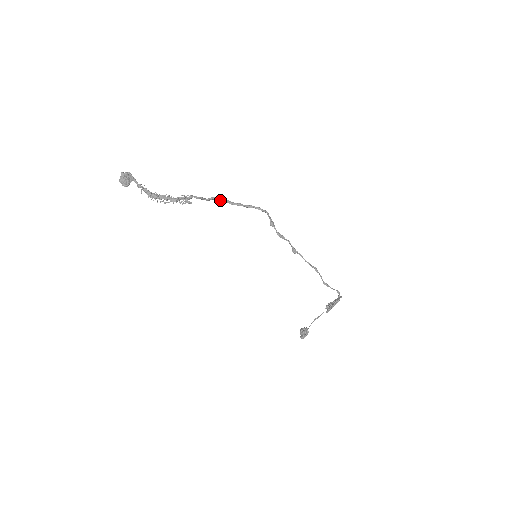
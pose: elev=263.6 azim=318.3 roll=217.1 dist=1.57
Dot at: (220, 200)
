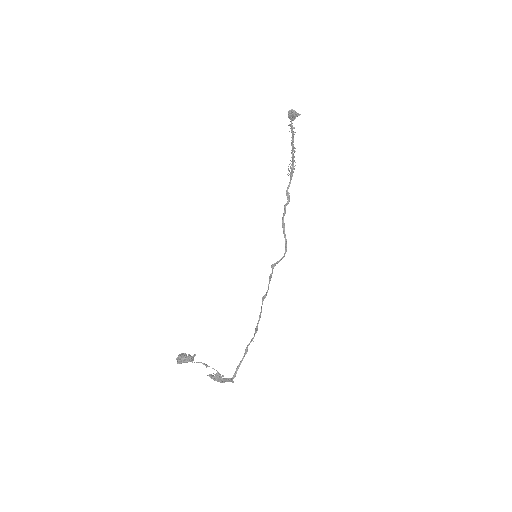
Dot at: occluded
